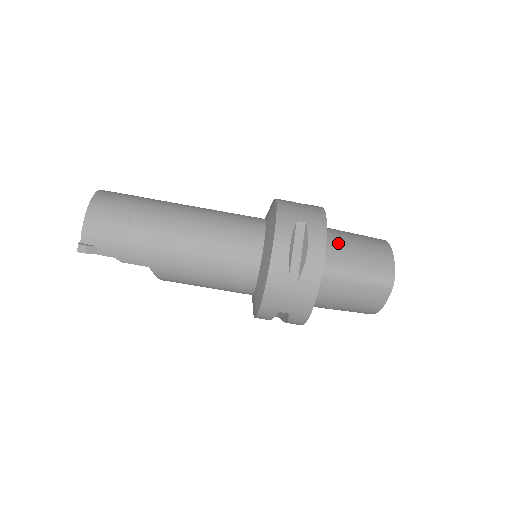
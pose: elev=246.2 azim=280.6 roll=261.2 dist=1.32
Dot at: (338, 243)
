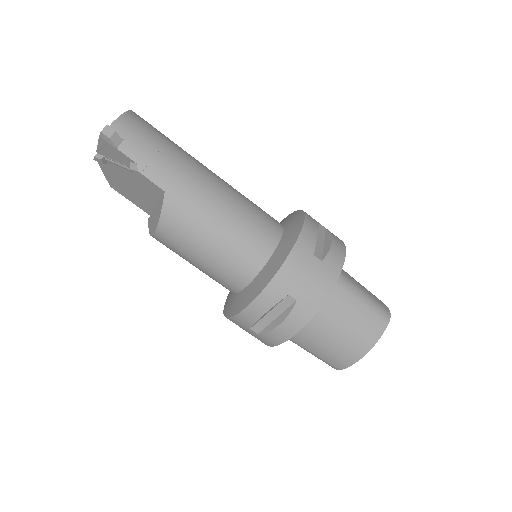
Dot at: occluded
